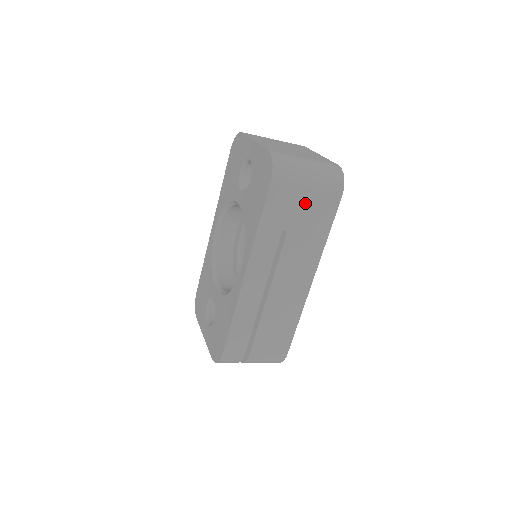
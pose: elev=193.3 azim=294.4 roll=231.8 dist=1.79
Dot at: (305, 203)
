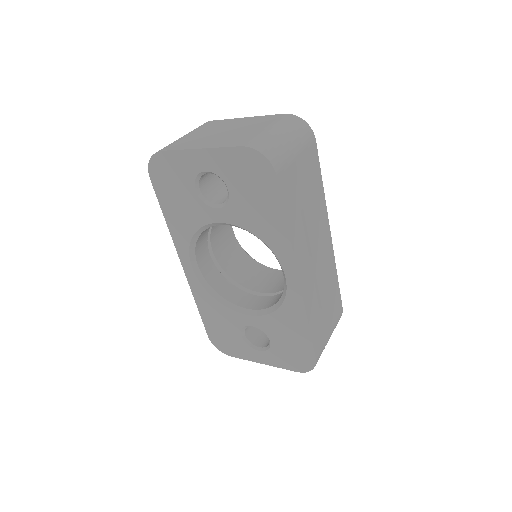
Dot at: (301, 170)
